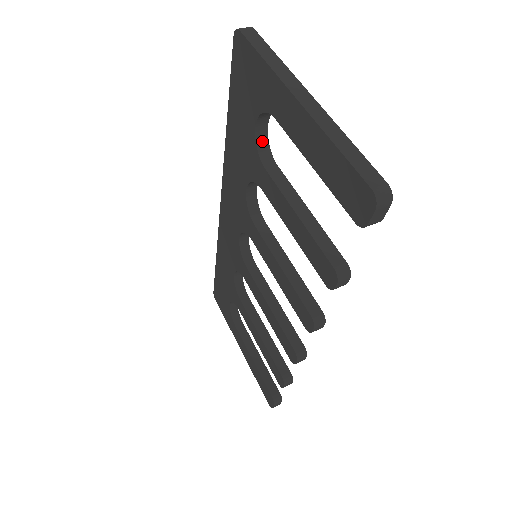
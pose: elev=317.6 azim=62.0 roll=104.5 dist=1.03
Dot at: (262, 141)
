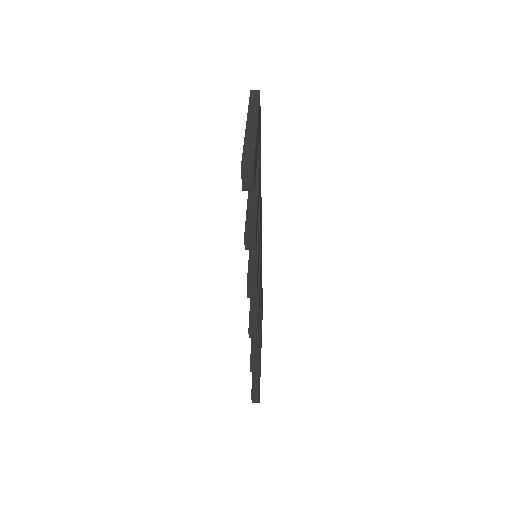
Dot at: occluded
